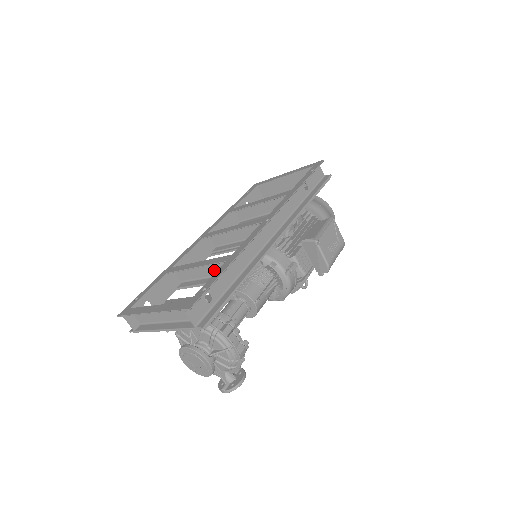
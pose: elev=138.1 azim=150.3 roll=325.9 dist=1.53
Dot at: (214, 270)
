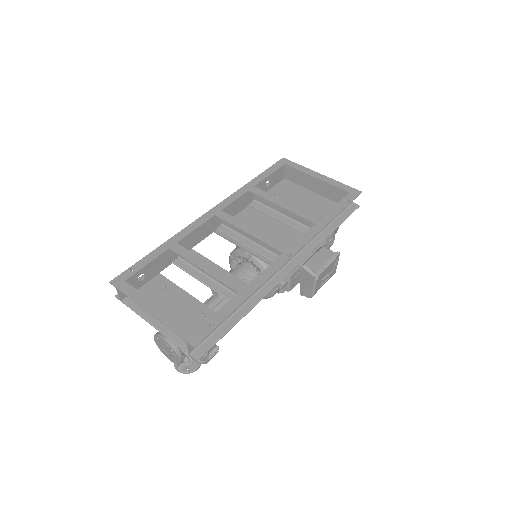
Dot at: occluded
